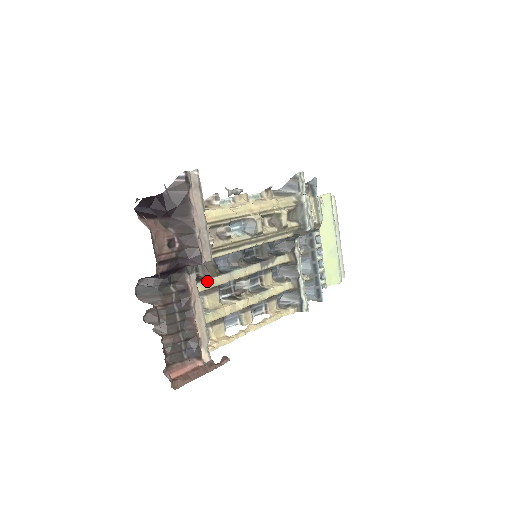
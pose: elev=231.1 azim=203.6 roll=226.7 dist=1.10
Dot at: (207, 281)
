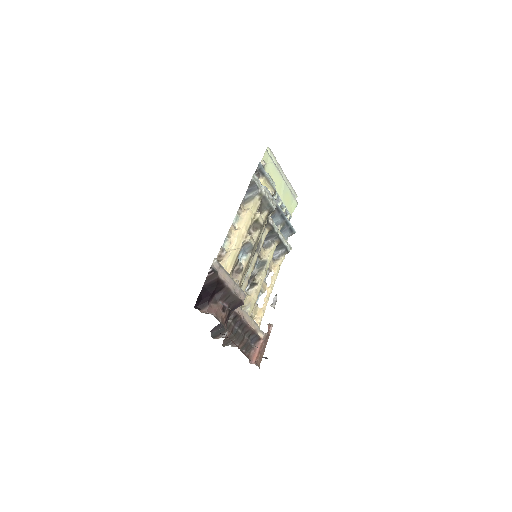
Dot at: occluded
